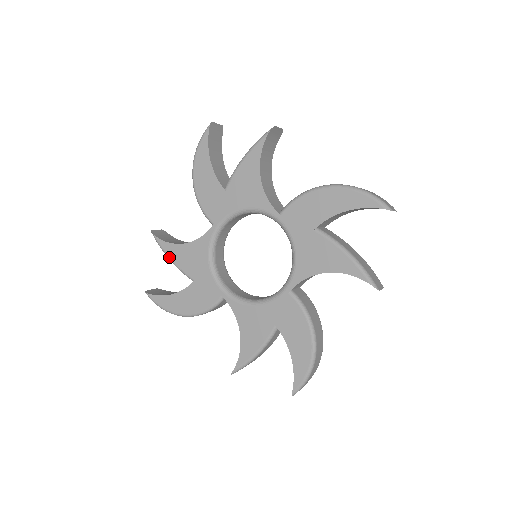
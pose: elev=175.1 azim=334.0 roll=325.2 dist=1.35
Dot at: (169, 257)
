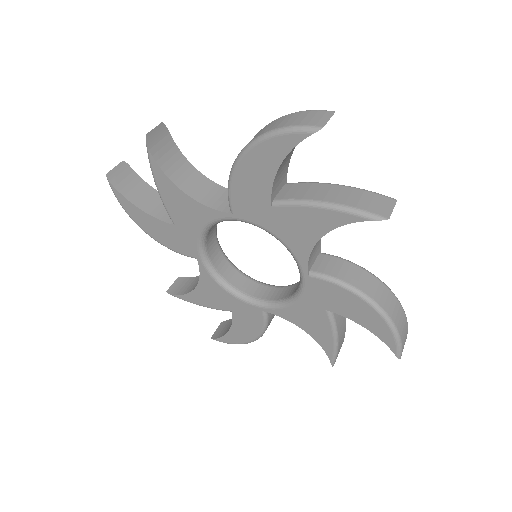
Dot at: (156, 183)
